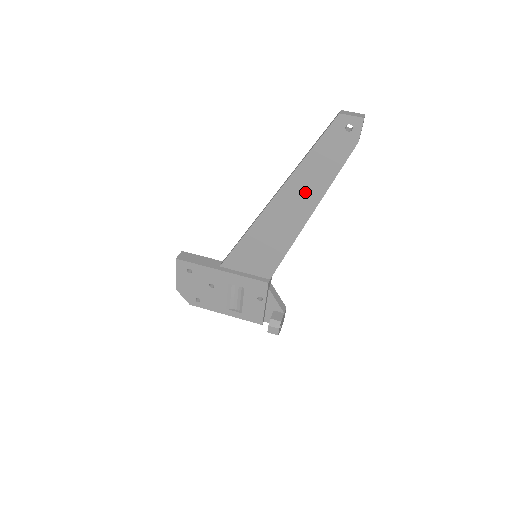
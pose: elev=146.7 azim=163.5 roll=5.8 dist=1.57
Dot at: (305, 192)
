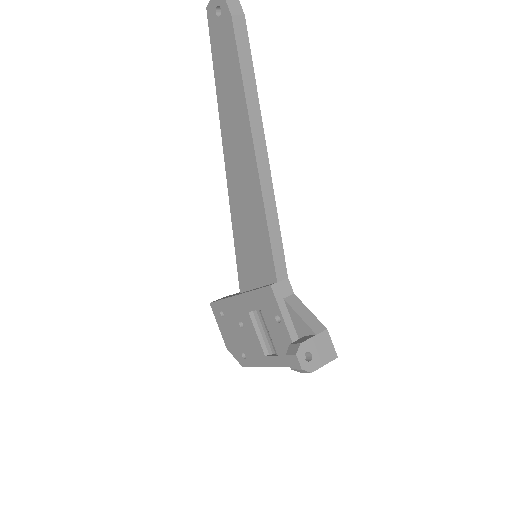
Dot at: (236, 127)
